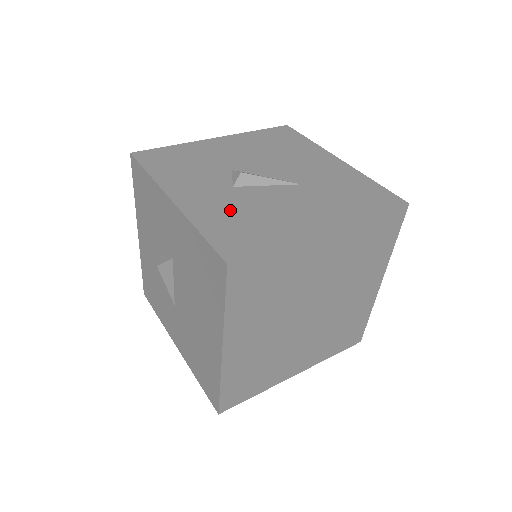
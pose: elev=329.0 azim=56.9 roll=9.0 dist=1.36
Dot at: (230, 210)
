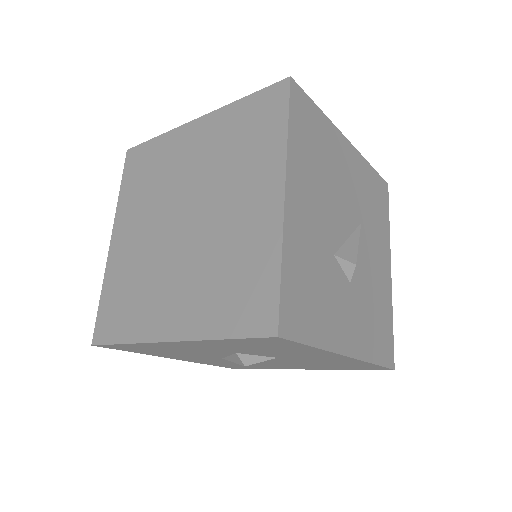
Dot at: (368, 318)
